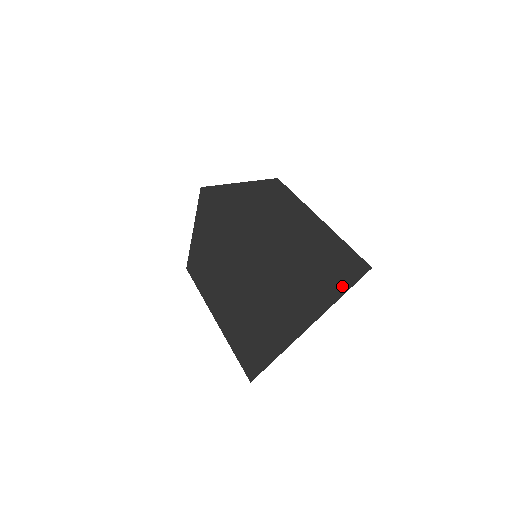
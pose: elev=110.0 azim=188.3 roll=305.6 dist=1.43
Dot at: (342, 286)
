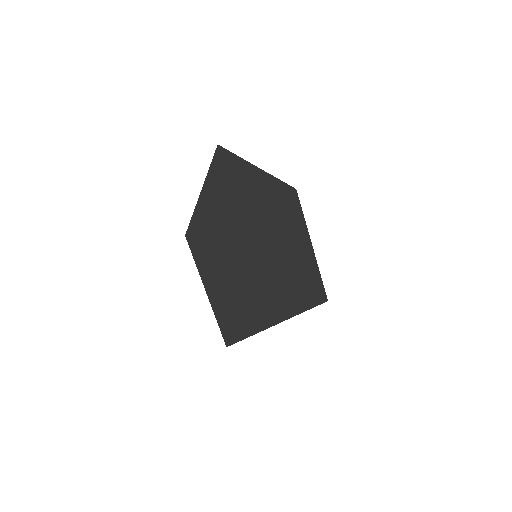
Dot at: (307, 306)
